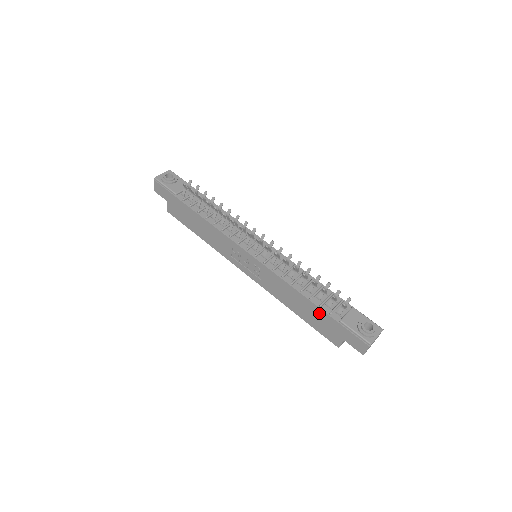
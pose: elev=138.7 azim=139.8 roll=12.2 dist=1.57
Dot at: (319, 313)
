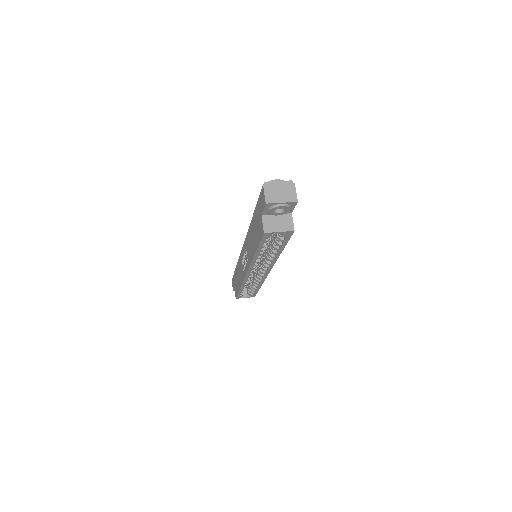
Dot at: (255, 219)
